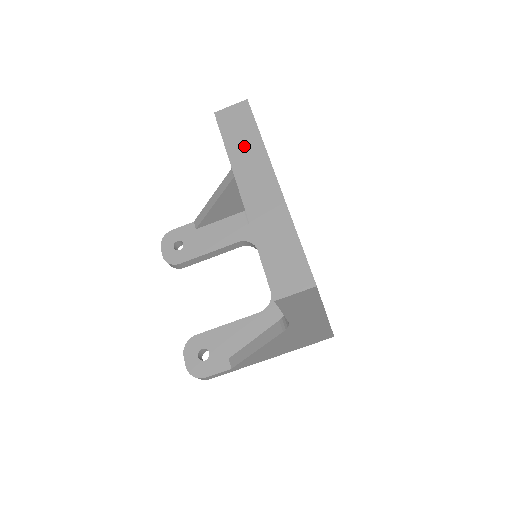
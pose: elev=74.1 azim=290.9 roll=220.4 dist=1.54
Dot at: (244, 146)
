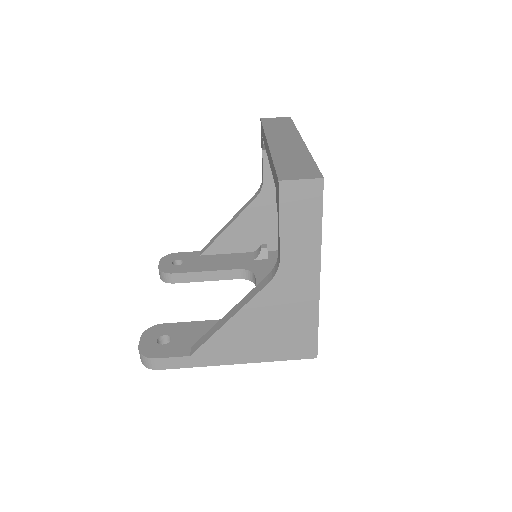
Dot at: (280, 129)
